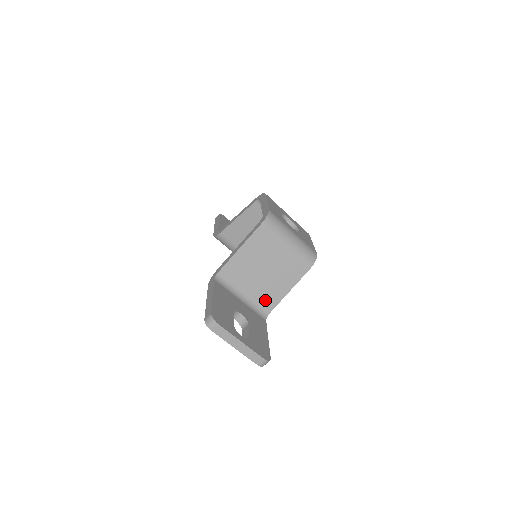
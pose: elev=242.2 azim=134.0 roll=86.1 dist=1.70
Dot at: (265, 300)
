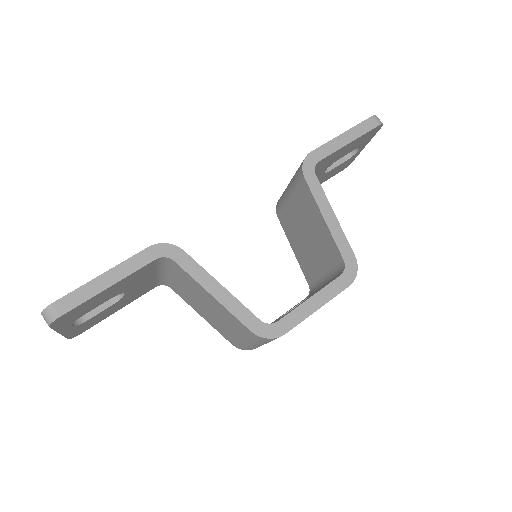
Dot at: (179, 290)
